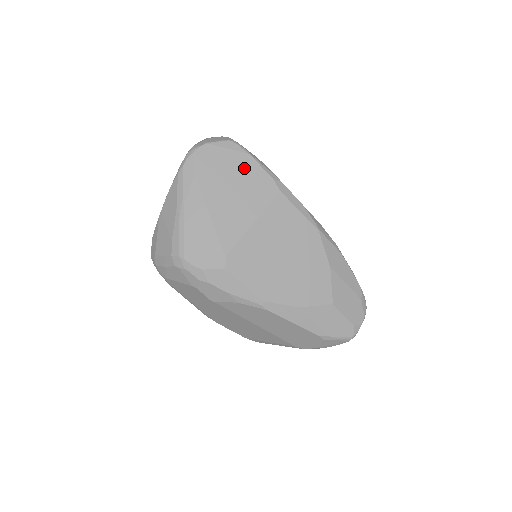
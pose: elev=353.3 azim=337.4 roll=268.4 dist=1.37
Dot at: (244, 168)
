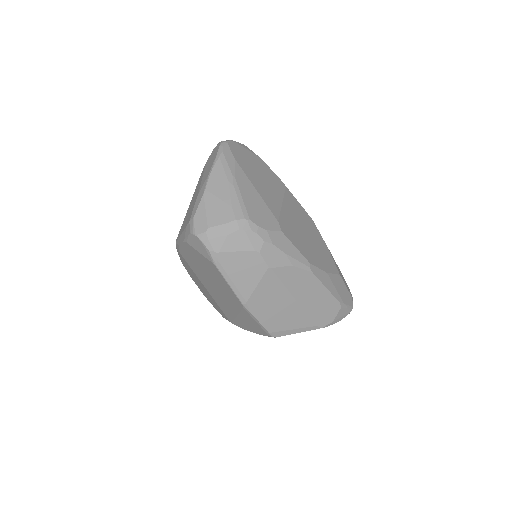
Dot at: (260, 164)
